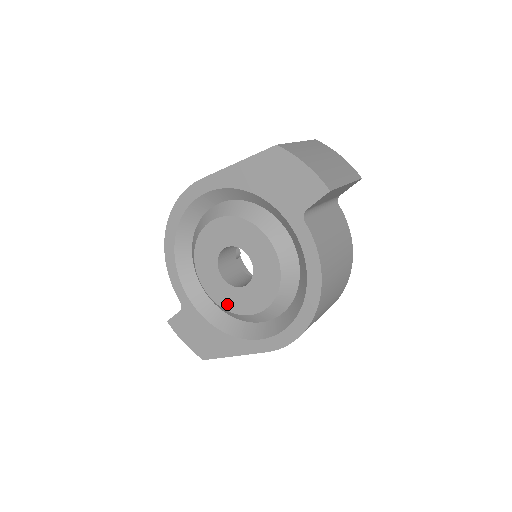
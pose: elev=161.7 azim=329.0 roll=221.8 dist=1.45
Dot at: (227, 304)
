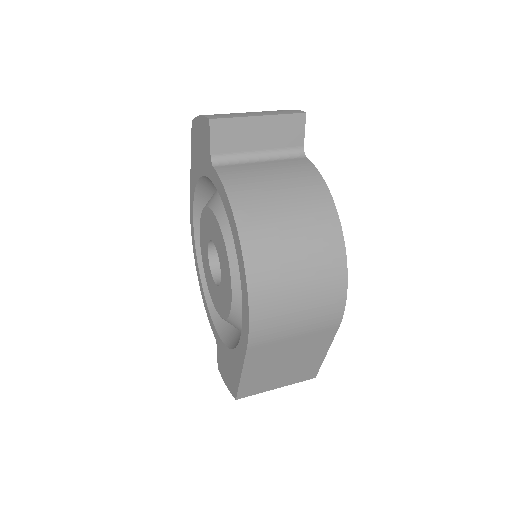
Dot at: (223, 311)
